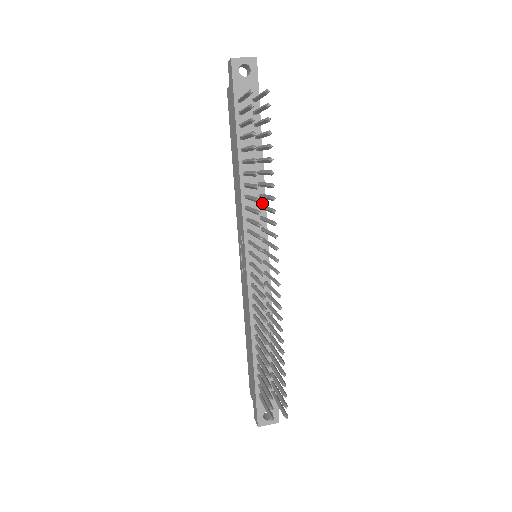
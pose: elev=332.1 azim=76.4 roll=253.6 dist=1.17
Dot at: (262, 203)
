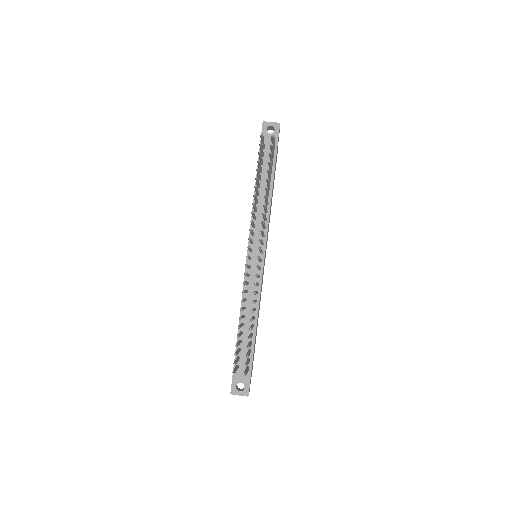
Dot at: (266, 217)
